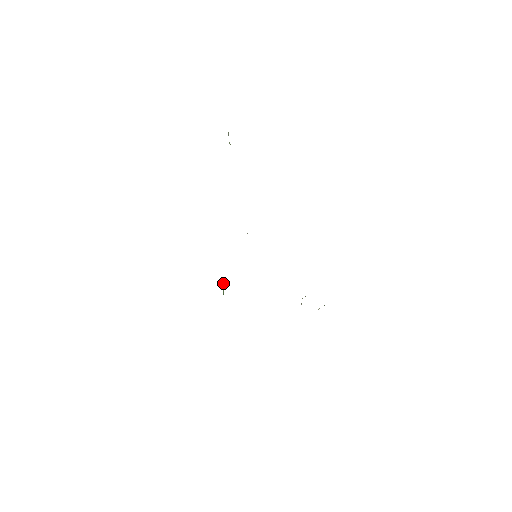
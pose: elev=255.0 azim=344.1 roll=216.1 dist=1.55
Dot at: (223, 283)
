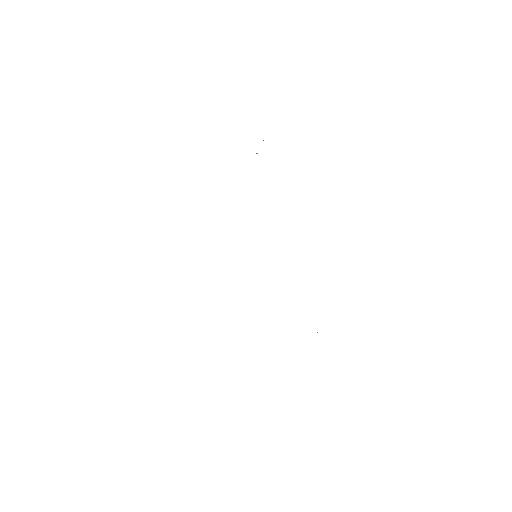
Dot at: occluded
